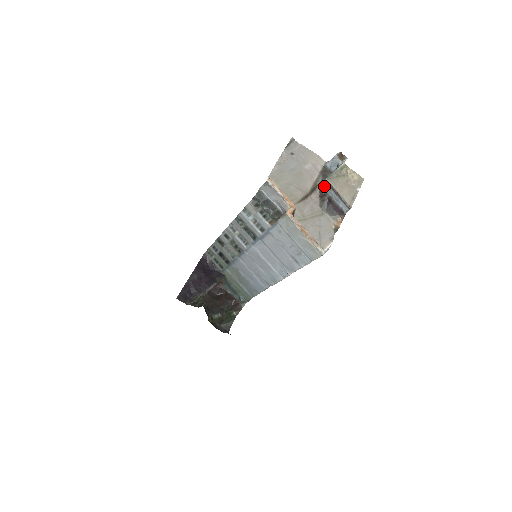
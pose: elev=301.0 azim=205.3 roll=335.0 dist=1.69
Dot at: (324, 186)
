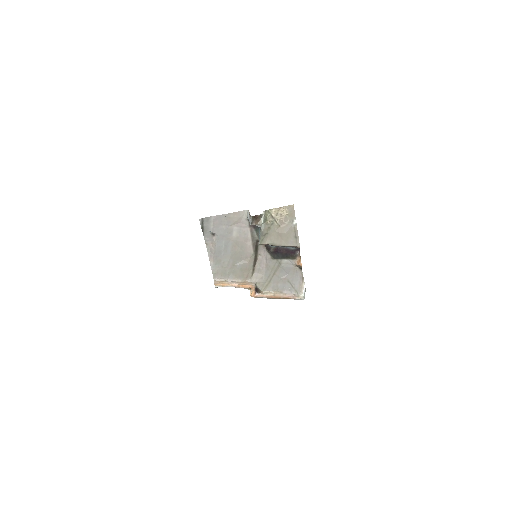
Dot at: occluded
